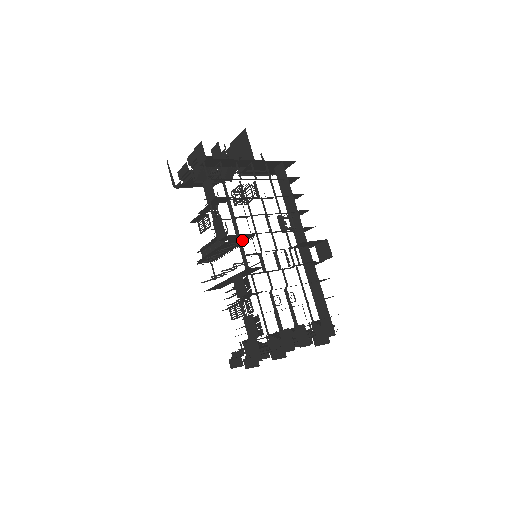
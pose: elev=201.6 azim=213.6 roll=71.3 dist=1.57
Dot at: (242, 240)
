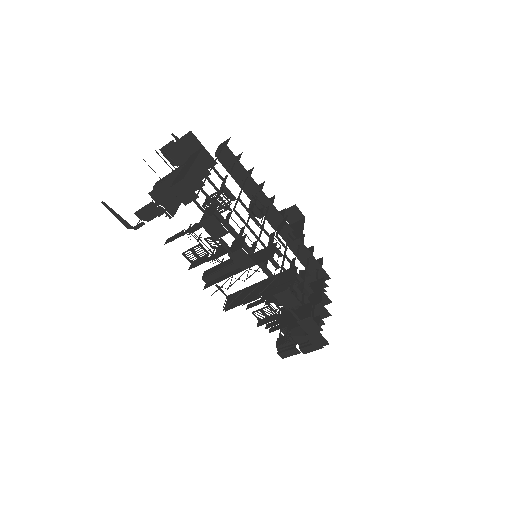
Dot at: occluded
